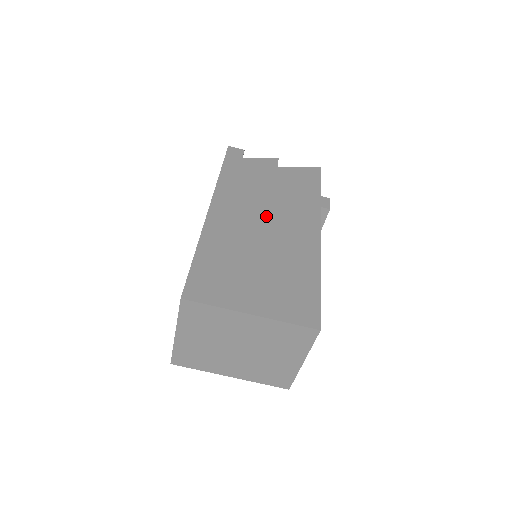
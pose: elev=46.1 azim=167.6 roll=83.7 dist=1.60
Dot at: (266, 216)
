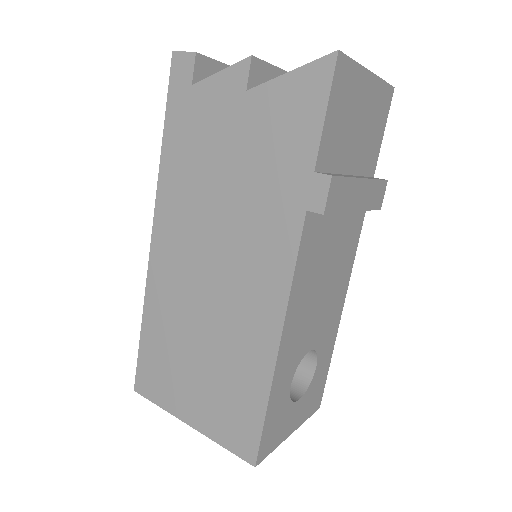
Dot at: (215, 250)
